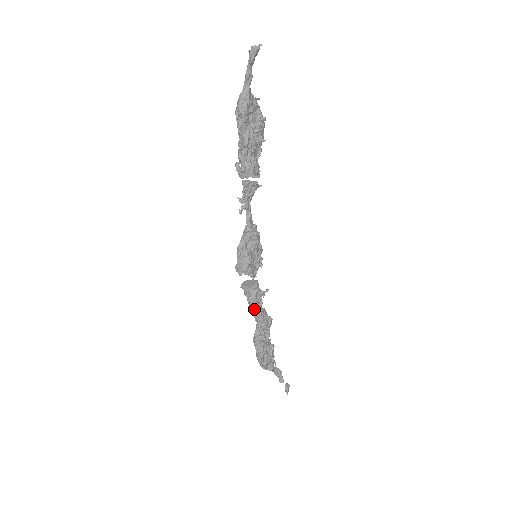
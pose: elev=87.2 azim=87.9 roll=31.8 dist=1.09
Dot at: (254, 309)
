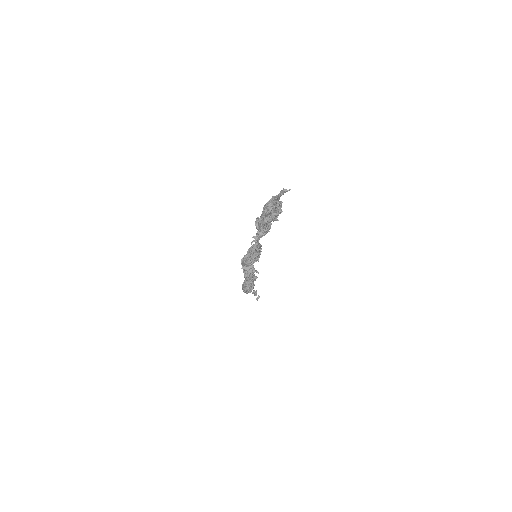
Dot at: occluded
